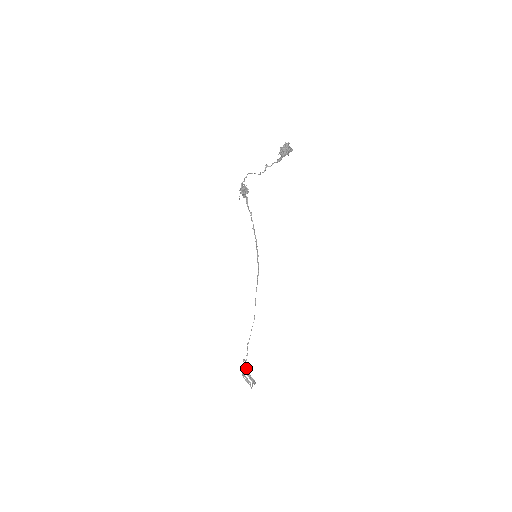
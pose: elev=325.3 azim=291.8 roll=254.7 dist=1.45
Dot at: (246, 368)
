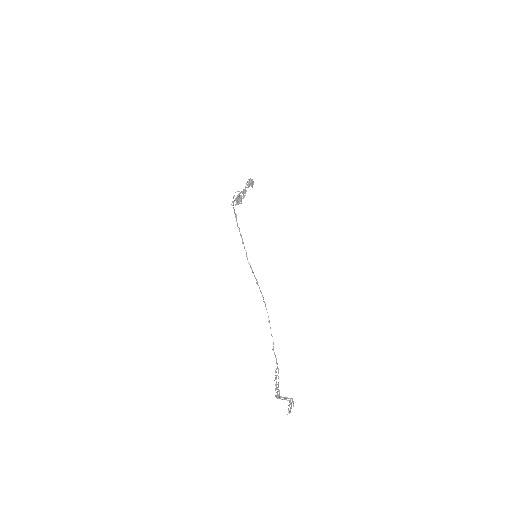
Dot at: (278, 389)
